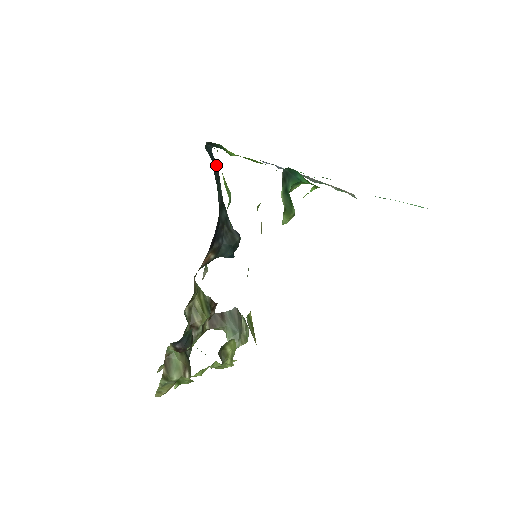
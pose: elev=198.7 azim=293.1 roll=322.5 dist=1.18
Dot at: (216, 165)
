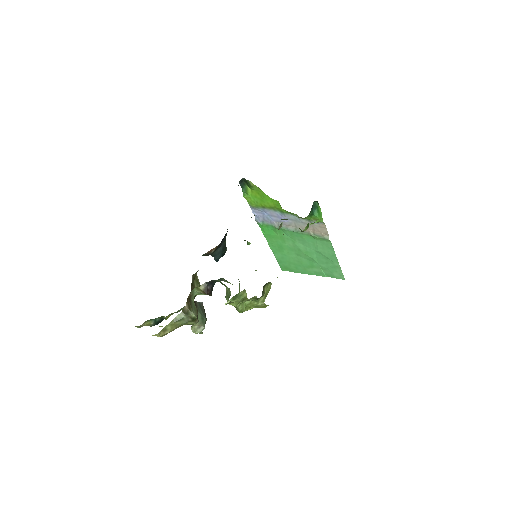
Dot at: occluded
